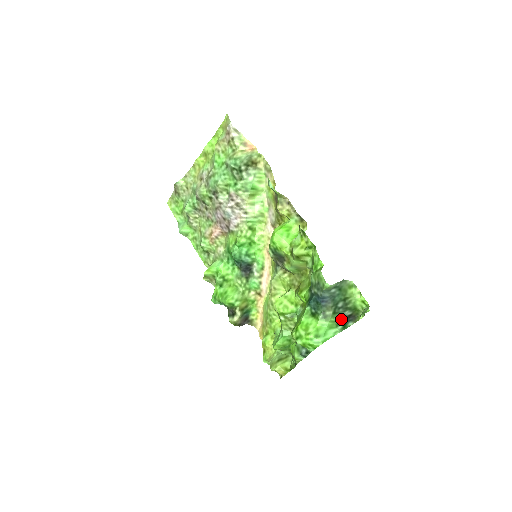
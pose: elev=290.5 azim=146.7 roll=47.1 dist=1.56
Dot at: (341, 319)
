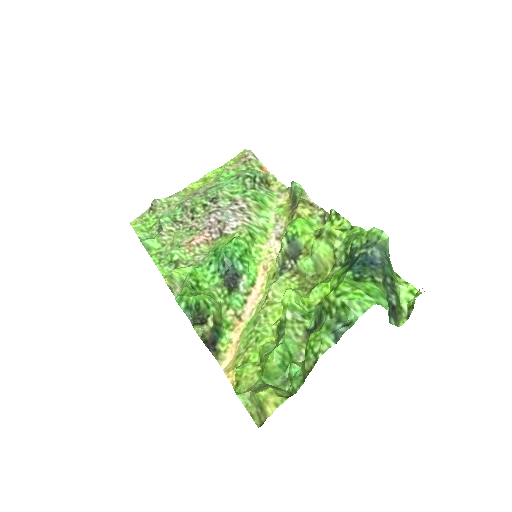
Dot at: occluded
